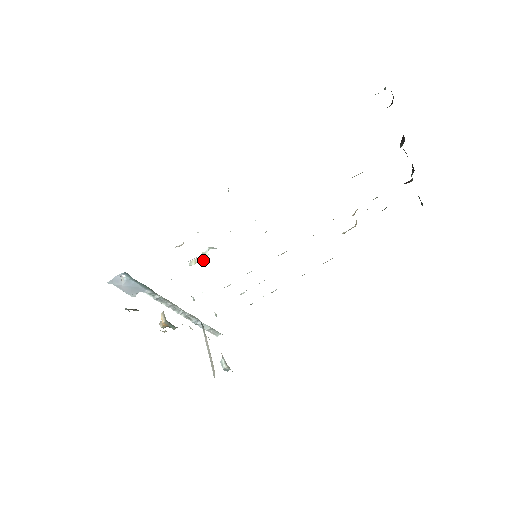
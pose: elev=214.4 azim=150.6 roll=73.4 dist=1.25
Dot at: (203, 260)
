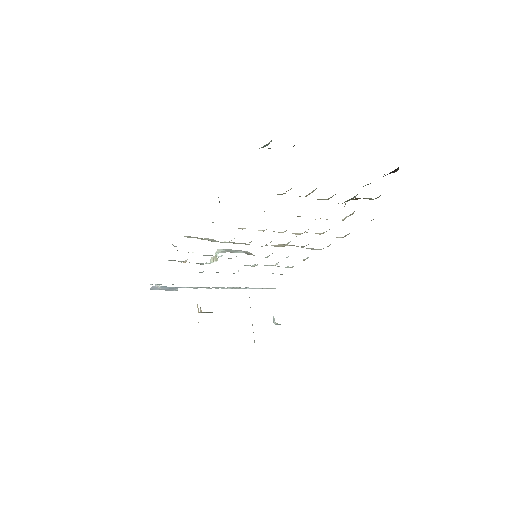
Dot at: (217, 259)
